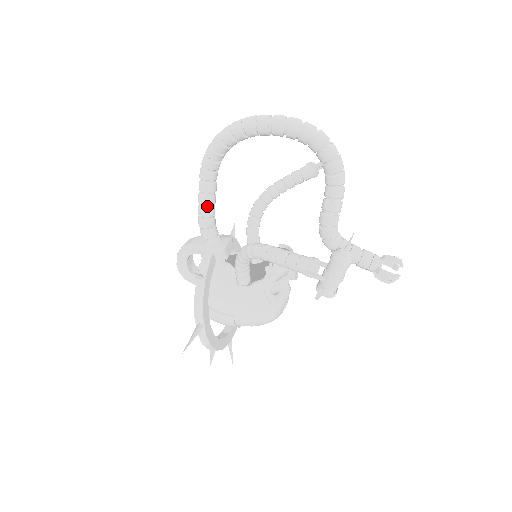
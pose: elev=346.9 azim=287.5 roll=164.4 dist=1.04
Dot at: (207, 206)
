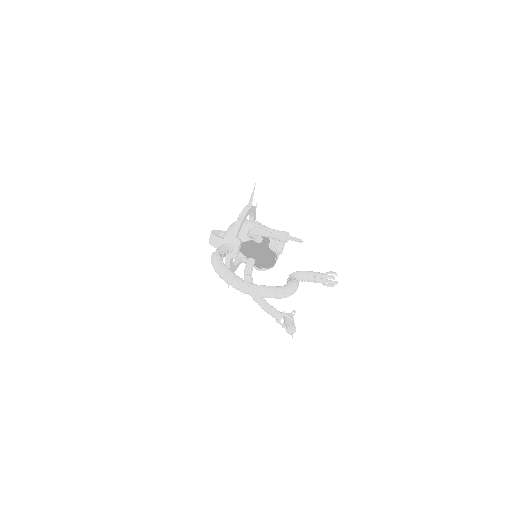
Dot at: occluded
